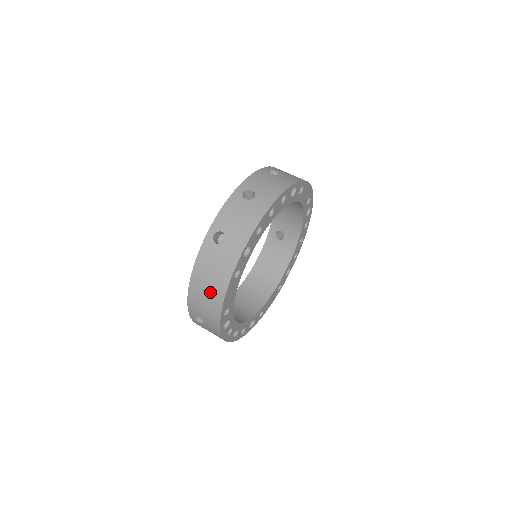
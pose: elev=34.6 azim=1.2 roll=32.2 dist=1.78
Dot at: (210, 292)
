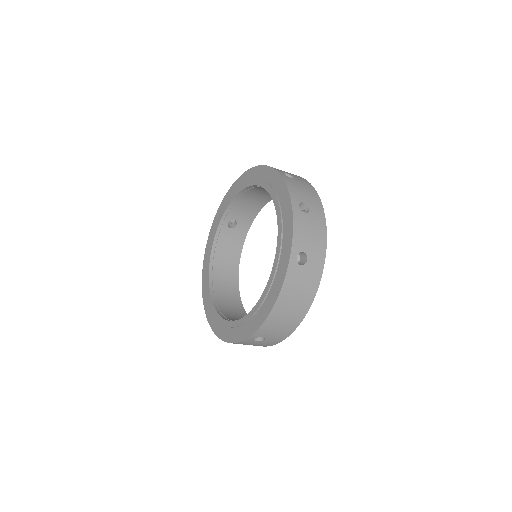
Dot at: (294, 311)
